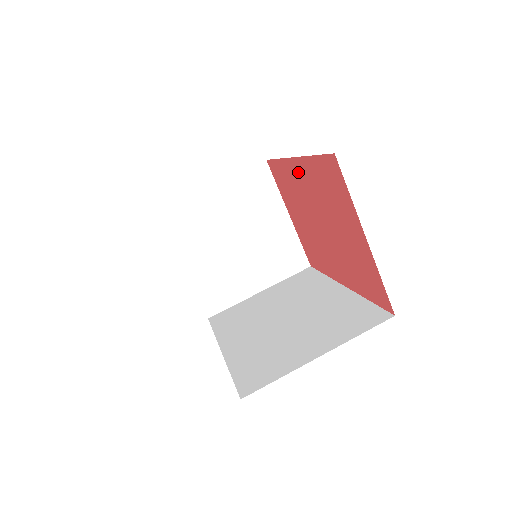
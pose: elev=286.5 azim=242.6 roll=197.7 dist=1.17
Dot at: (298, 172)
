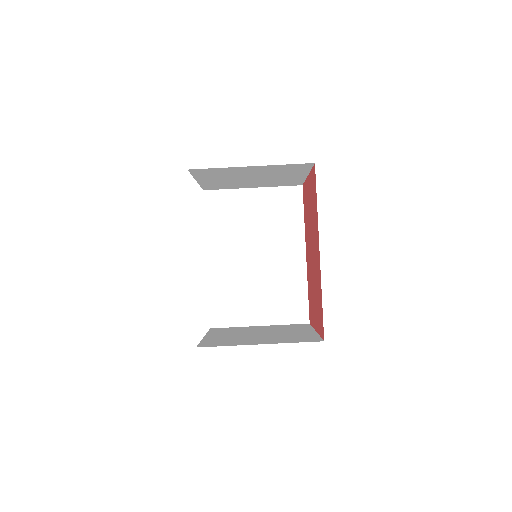
Dot at: (318, 251)
